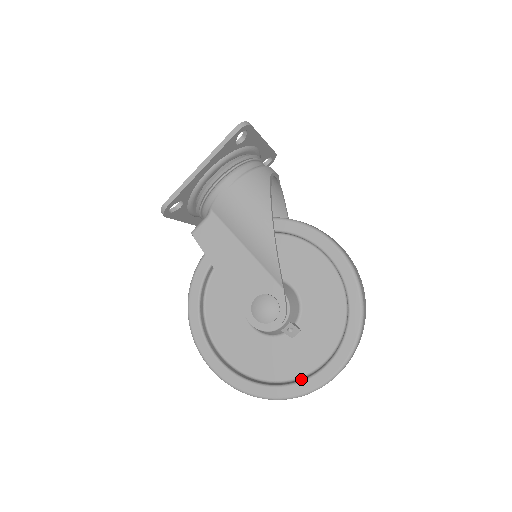
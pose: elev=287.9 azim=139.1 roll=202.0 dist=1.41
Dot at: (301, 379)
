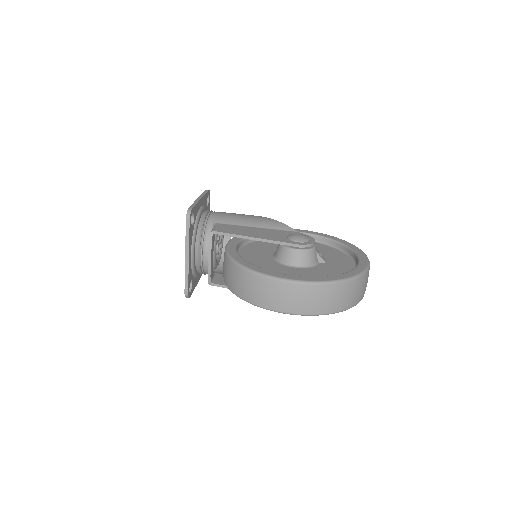
Dot at: occluded
